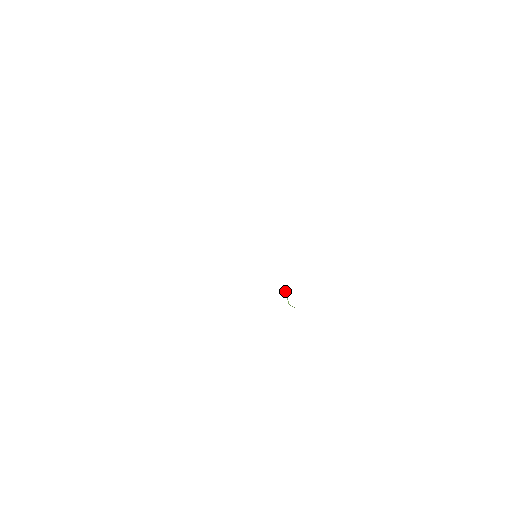
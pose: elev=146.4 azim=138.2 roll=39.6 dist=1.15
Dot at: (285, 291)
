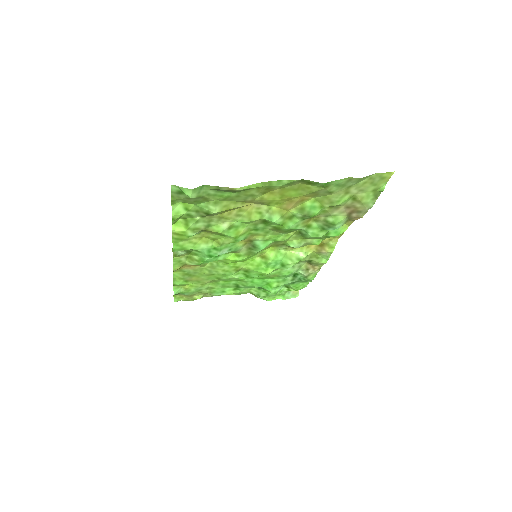
Dot at: (293, 253)
